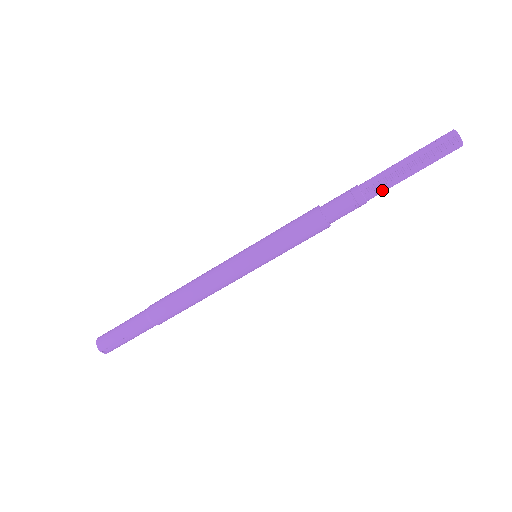
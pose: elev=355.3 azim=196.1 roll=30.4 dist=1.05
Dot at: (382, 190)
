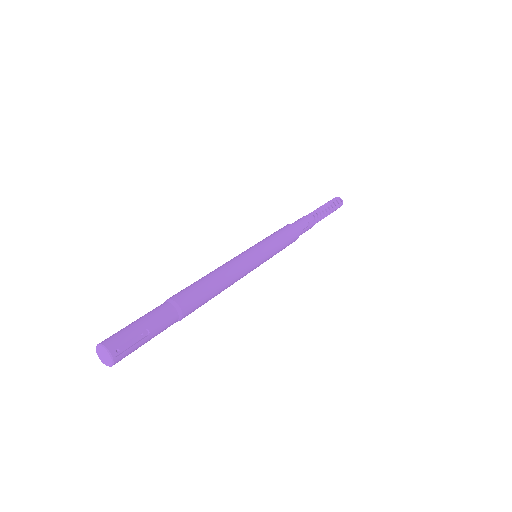
Dot at: (318, 219)
